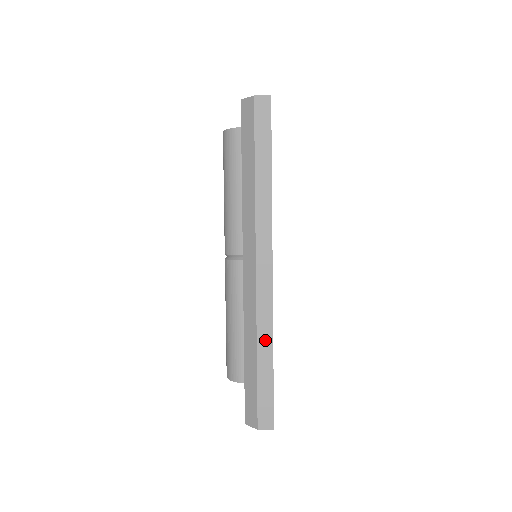
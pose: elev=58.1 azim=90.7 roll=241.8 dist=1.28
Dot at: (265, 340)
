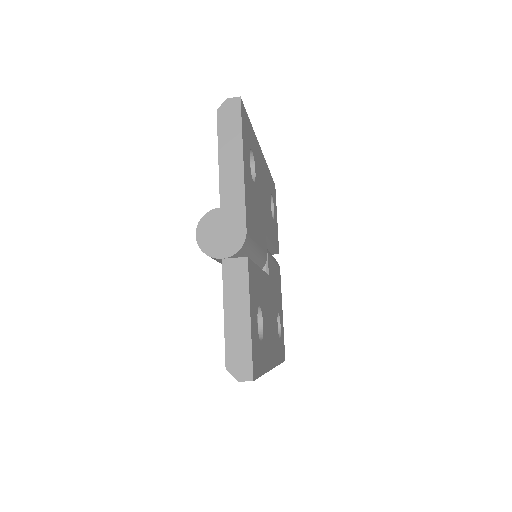
Dot at: occluded
